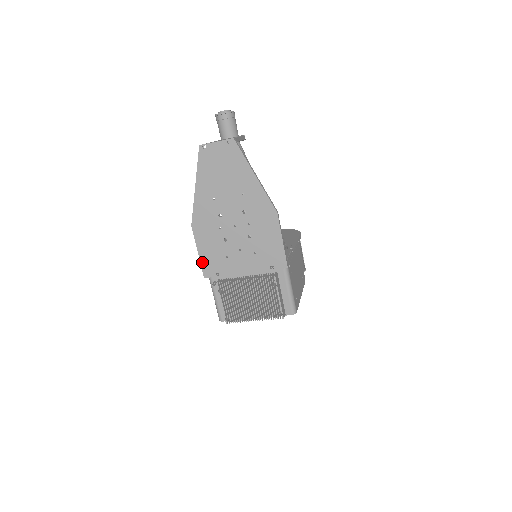
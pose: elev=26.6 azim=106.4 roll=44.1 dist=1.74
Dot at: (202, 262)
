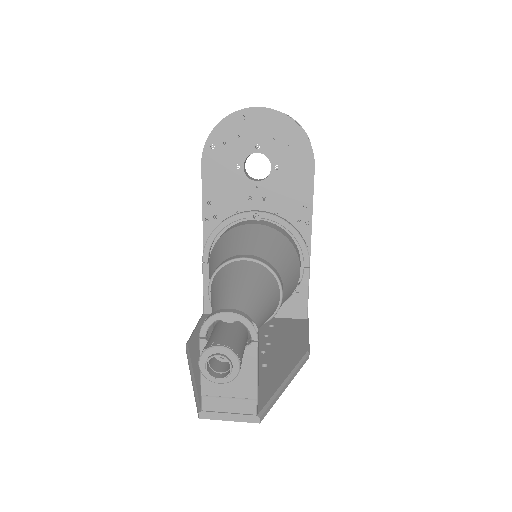
Dot at: occluded
